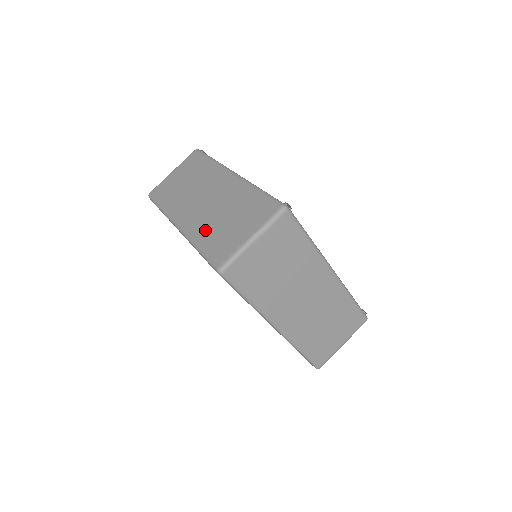
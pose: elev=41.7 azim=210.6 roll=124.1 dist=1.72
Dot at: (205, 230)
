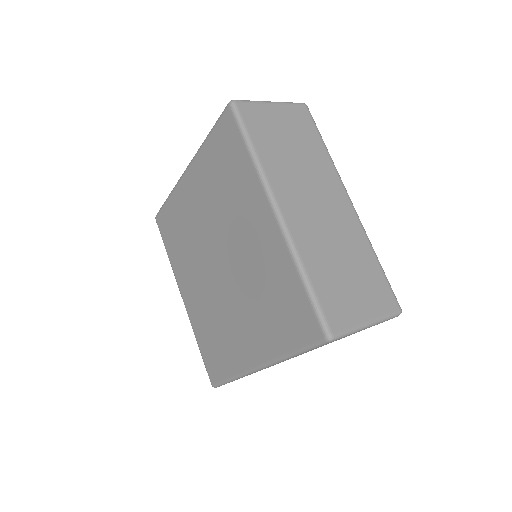
Dot at: (318, 258)
